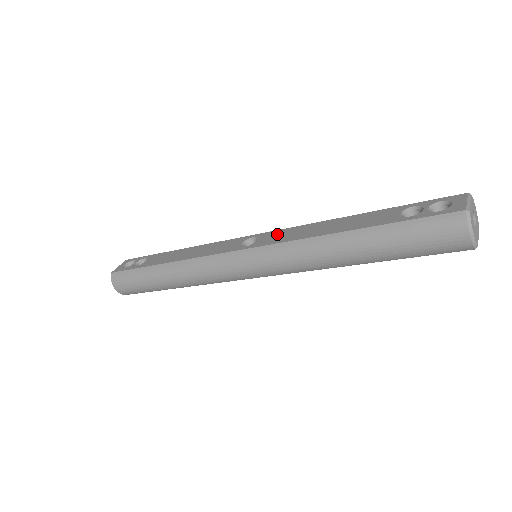
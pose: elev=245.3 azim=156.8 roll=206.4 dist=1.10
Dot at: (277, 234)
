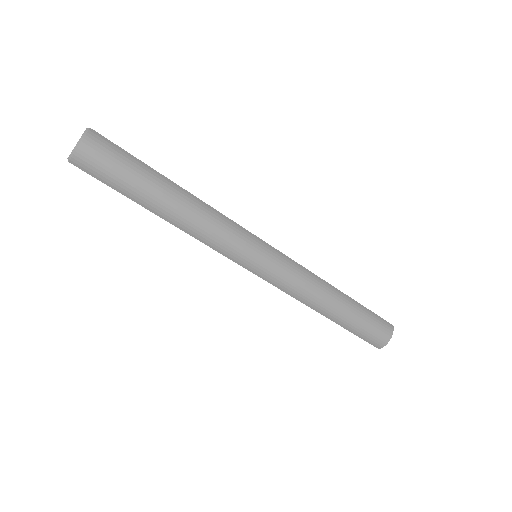
Dot at: occluded
